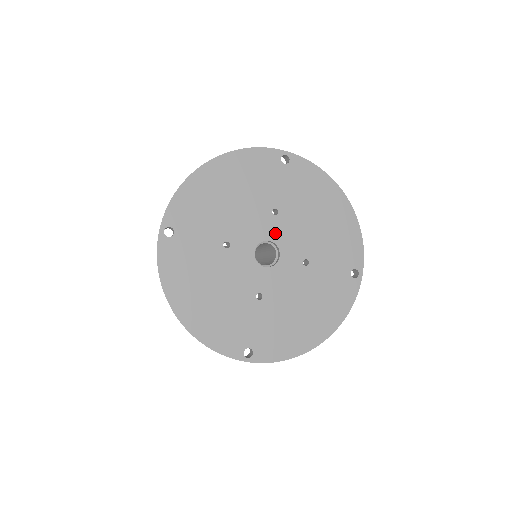
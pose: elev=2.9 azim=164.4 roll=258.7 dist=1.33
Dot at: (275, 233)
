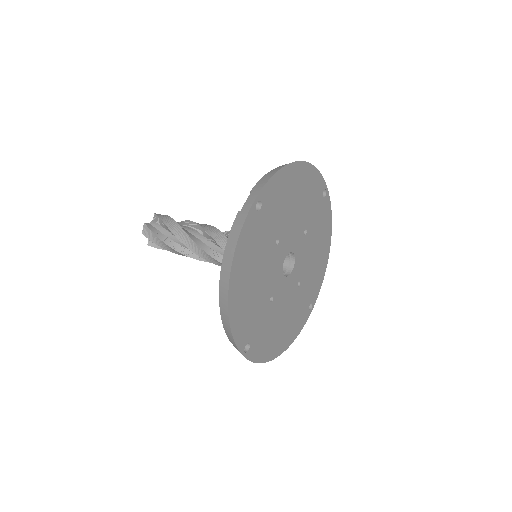
Dot at: (298, 249)
